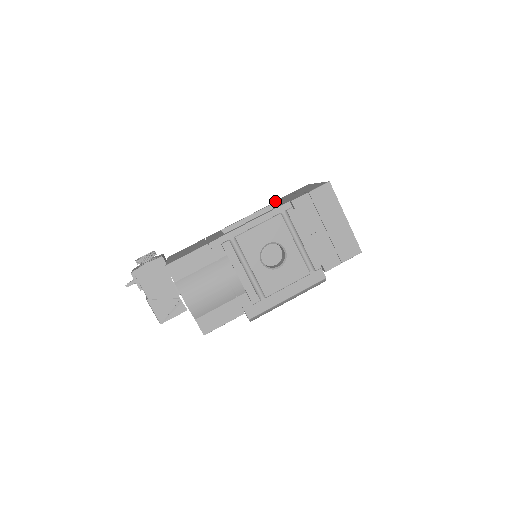
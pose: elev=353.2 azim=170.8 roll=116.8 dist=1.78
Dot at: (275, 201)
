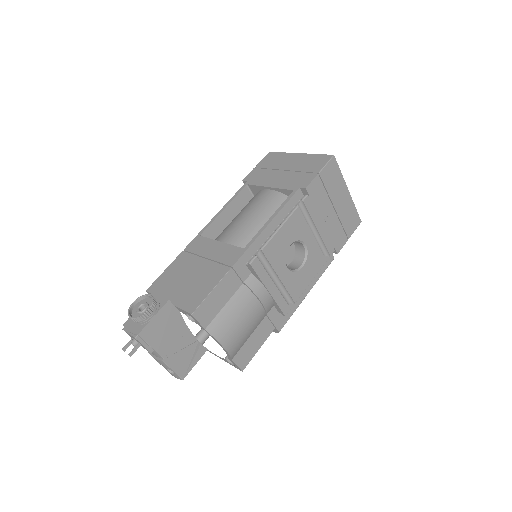
Dot at: (244, 181)
